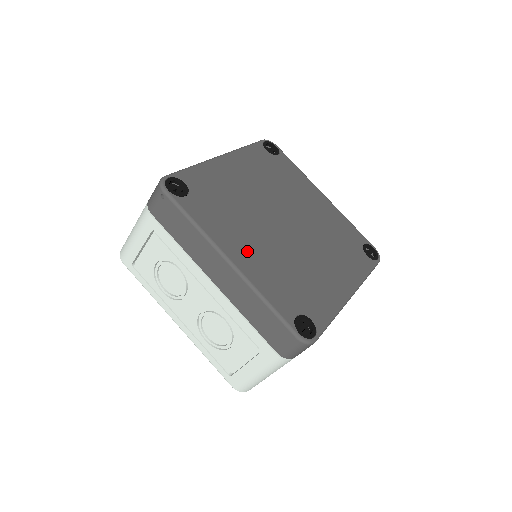
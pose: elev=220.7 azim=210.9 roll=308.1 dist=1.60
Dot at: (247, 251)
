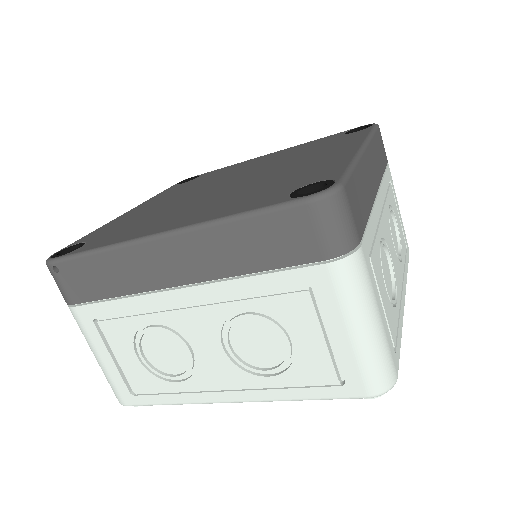
Dot at: (182, 217)
